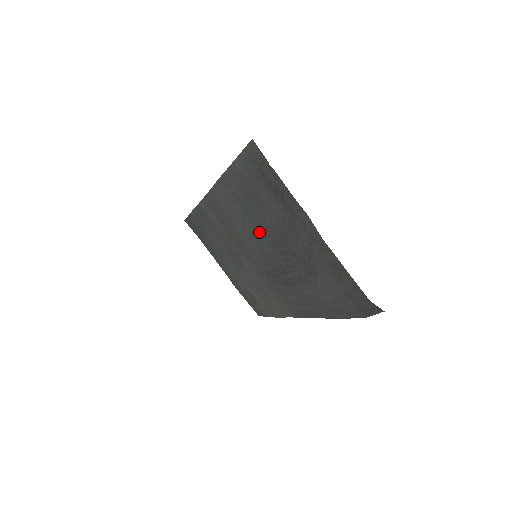
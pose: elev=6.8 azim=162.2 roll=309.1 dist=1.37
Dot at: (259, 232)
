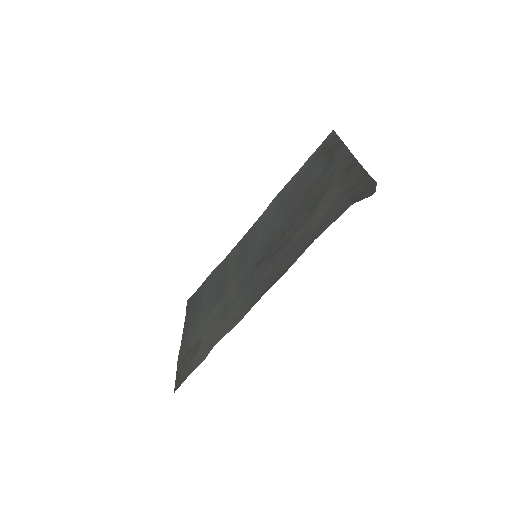
Dot at: (282, 216)
